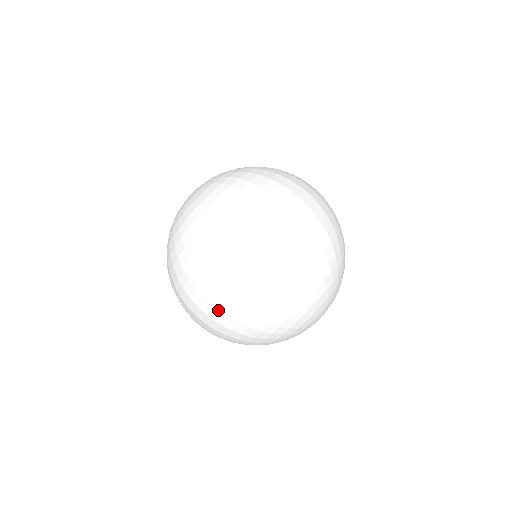
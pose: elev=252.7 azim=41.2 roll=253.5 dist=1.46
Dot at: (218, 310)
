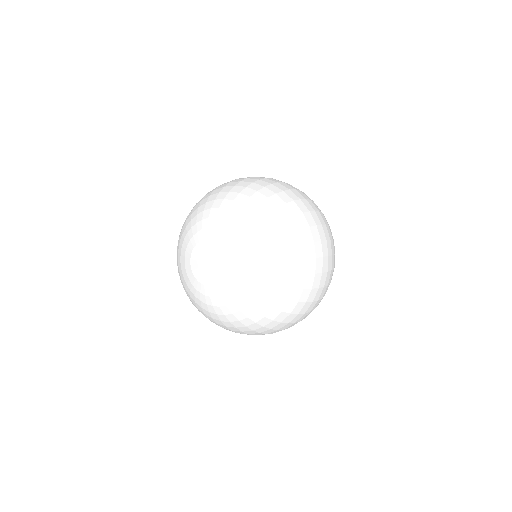
Dot at: occluded
